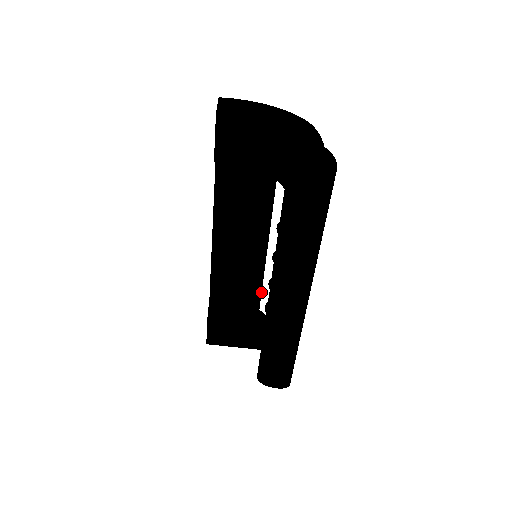
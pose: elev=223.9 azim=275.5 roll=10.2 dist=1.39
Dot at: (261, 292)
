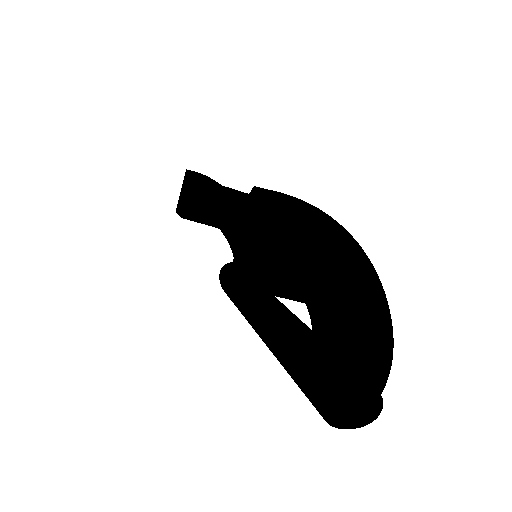
Dot at: occluded
